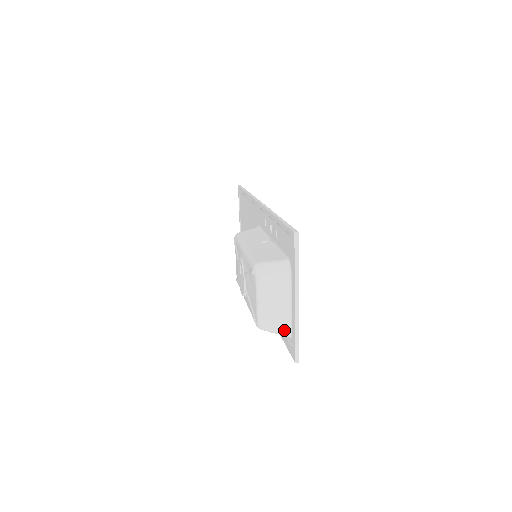
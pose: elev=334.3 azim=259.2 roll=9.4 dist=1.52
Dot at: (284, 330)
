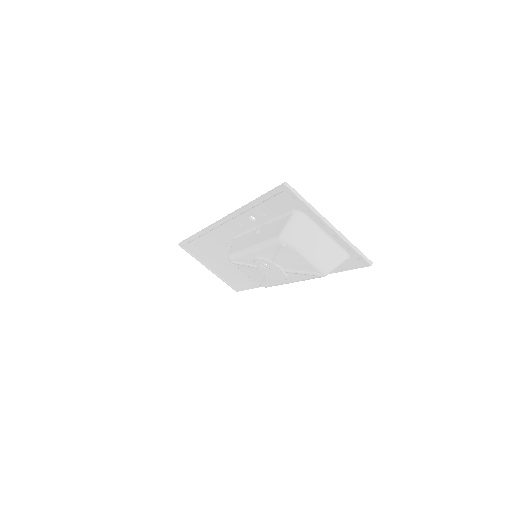
Dot at: (341, 257)
